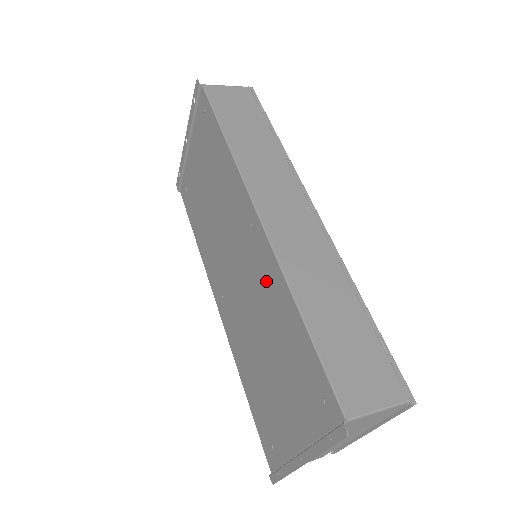
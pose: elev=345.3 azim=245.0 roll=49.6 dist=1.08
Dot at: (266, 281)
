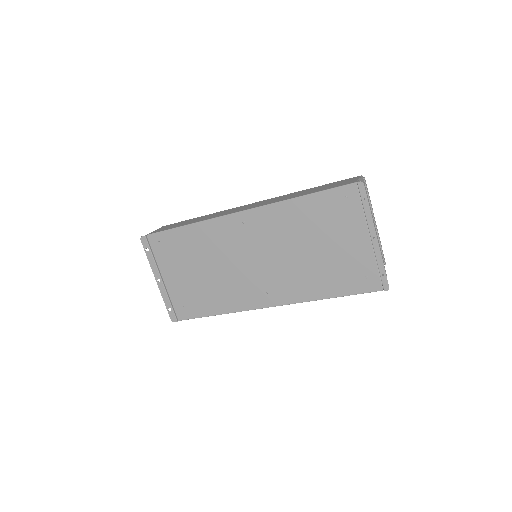
Dot at: (276, 223)
